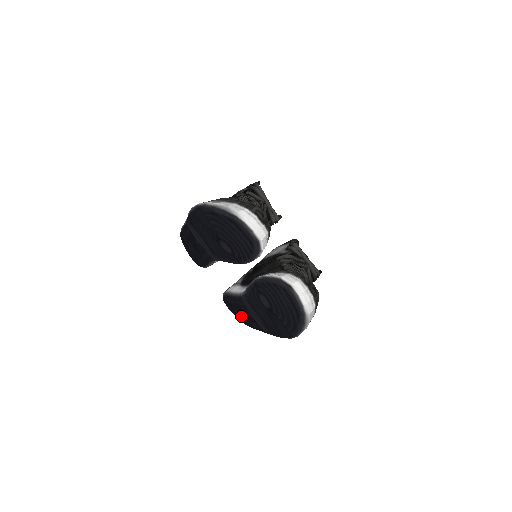
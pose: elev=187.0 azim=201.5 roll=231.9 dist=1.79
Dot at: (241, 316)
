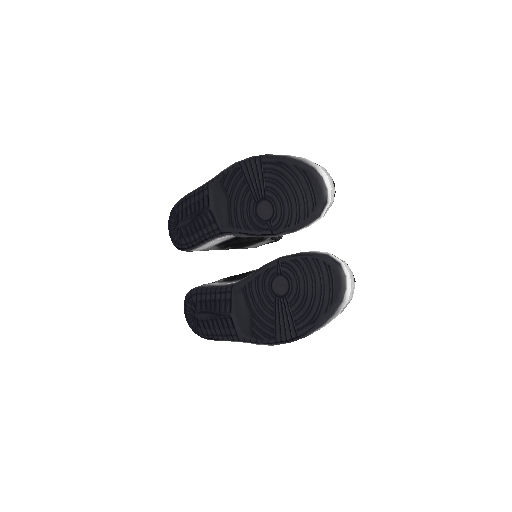
Dot at: (204, 320)
